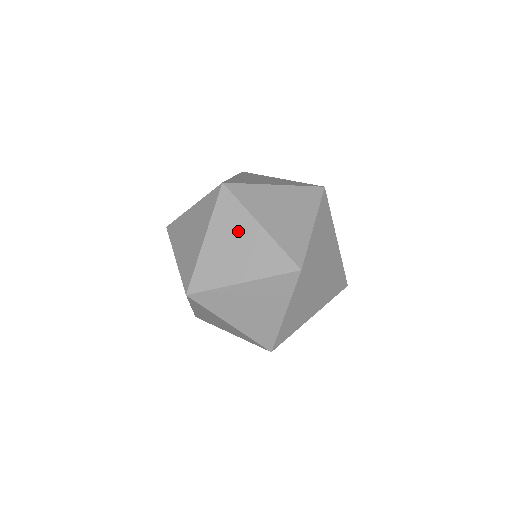
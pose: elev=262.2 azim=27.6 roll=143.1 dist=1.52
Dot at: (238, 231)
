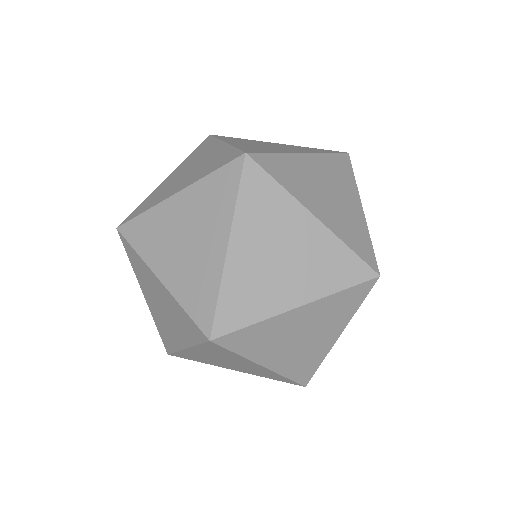
Dot at: (152, 287)
